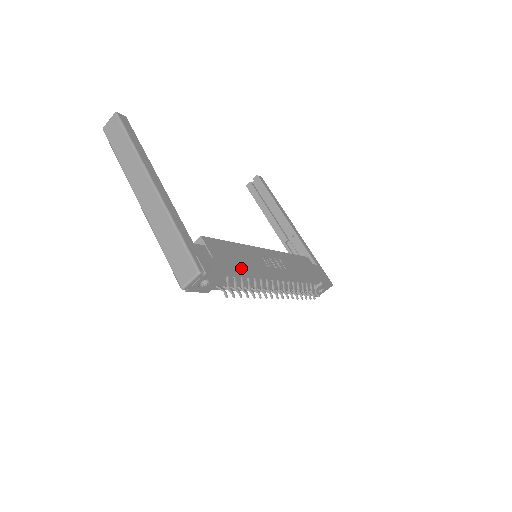
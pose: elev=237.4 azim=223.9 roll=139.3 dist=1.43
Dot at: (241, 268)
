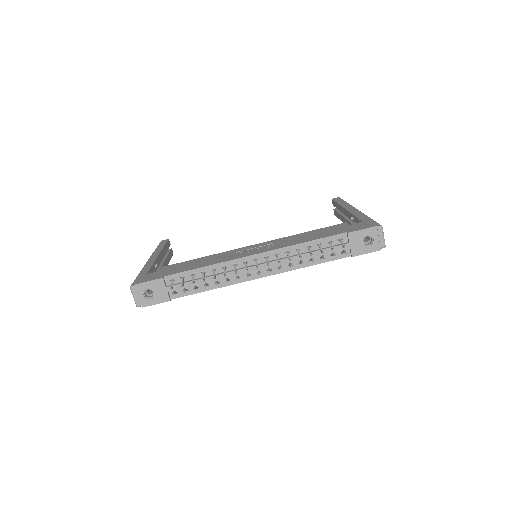
Dot at: (189, 269)
